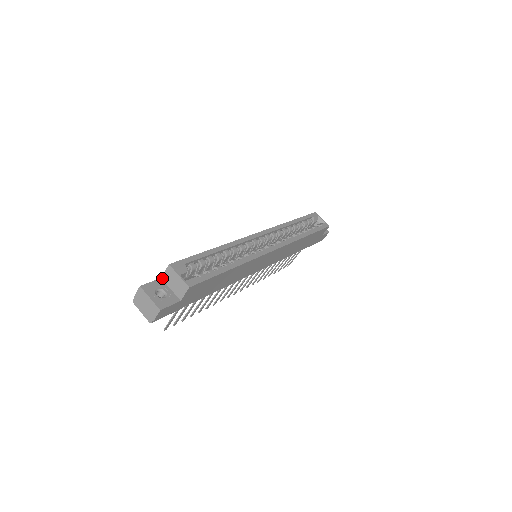
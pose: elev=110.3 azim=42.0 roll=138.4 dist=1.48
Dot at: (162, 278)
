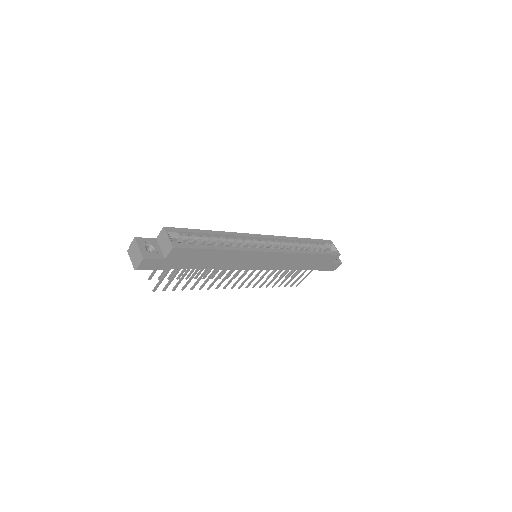
Dot at: (157, 238)
